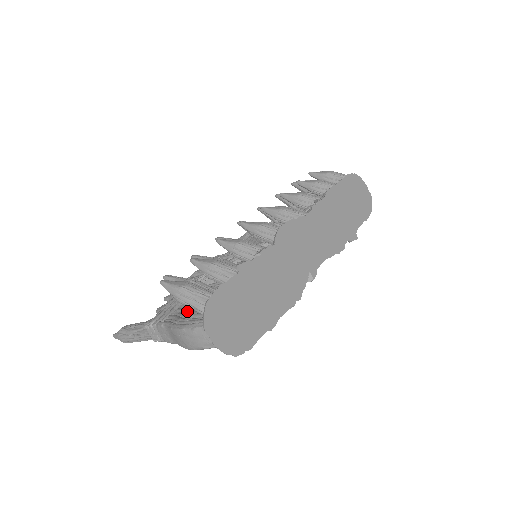
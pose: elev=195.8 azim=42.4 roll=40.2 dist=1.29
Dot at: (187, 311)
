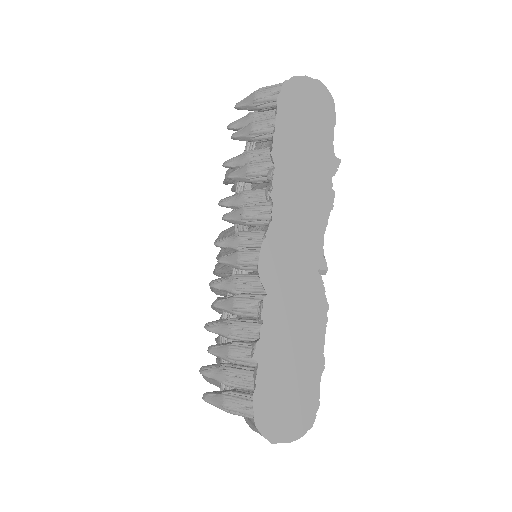
Dot at: occluded
